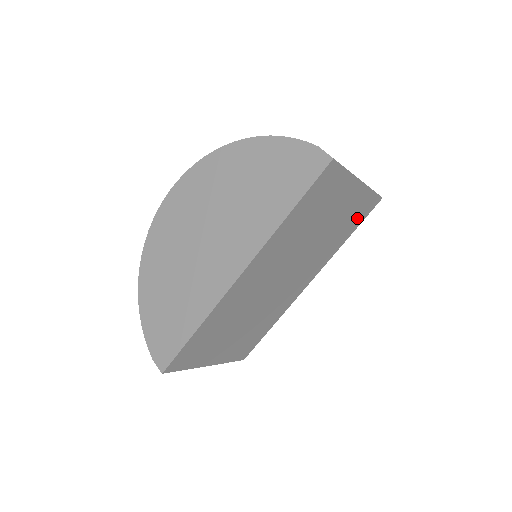
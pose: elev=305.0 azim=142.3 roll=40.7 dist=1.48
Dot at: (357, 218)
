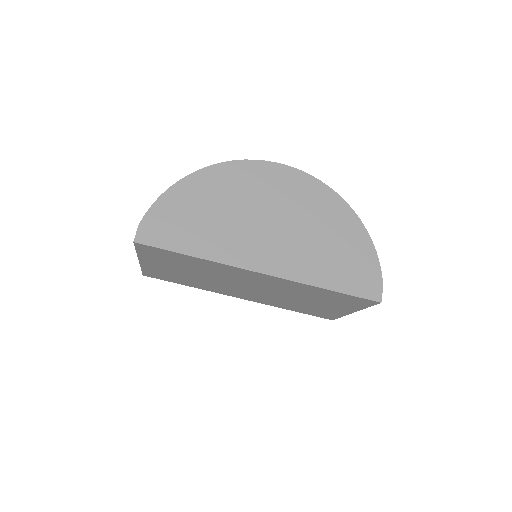
Dot at: (313, 312)
